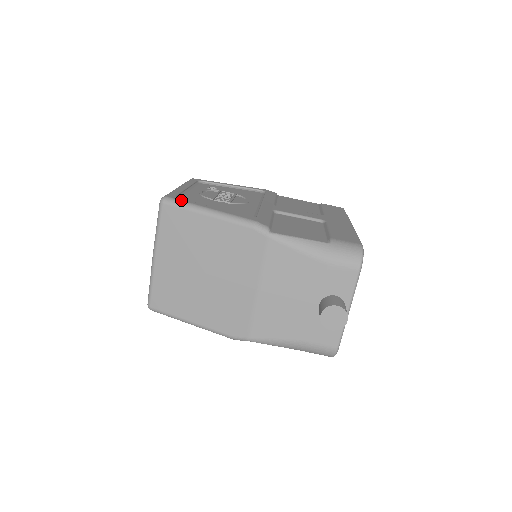
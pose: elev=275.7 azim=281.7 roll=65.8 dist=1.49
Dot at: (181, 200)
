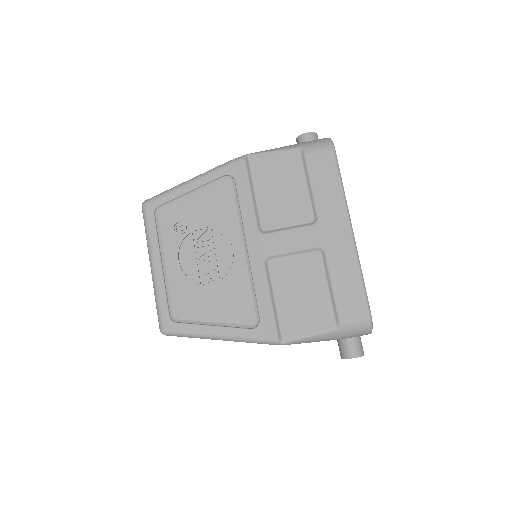
Dot at: (181, 331)
